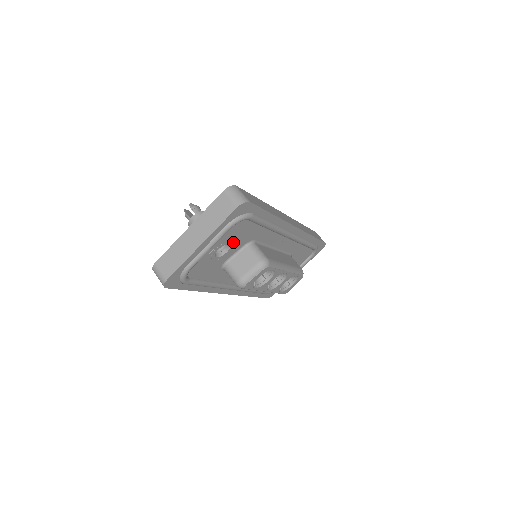
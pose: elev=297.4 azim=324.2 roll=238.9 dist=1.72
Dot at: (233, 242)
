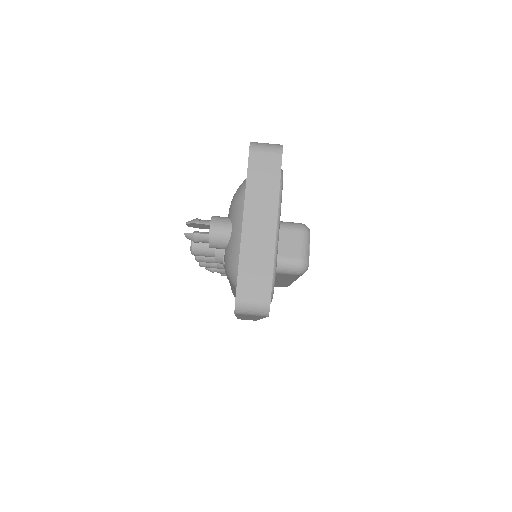
Dot at: occluded
